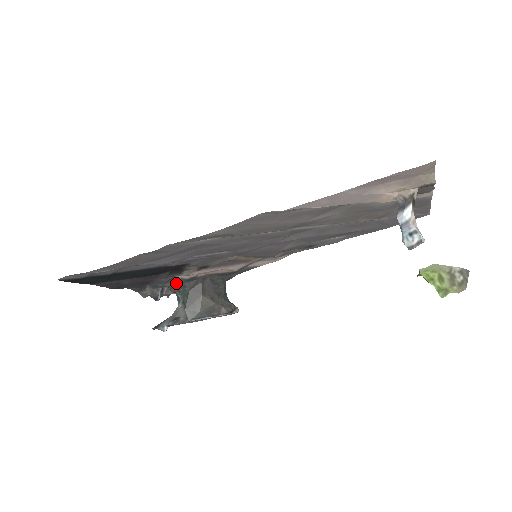
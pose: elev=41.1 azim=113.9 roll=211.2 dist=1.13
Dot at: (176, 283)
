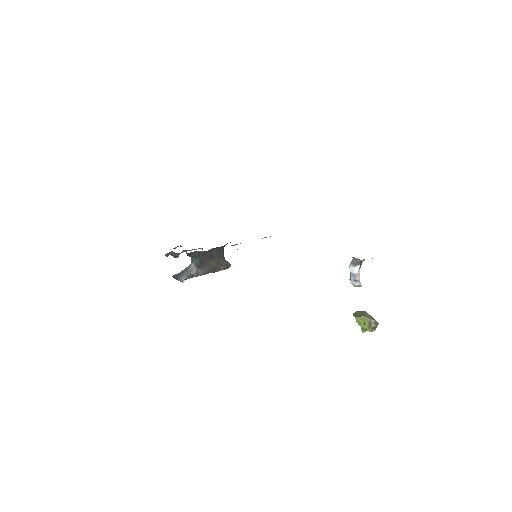
Dot at: (193, 253)
